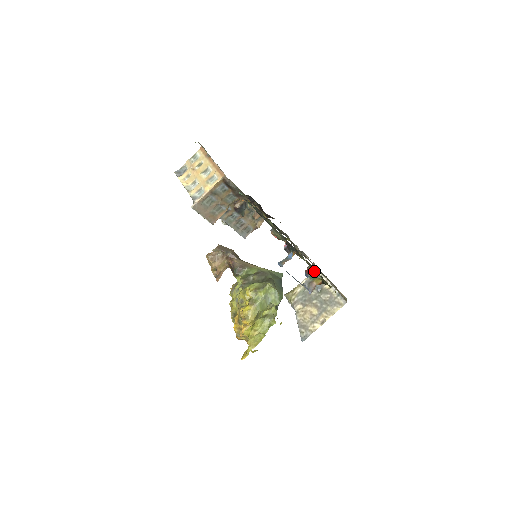
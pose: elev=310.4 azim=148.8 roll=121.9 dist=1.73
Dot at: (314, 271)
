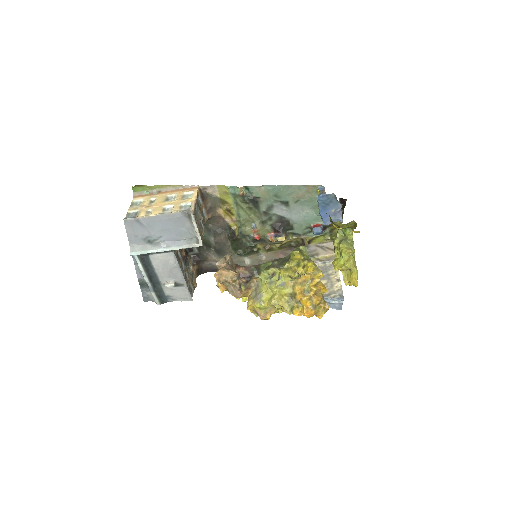
Dot at: (307, 241)
